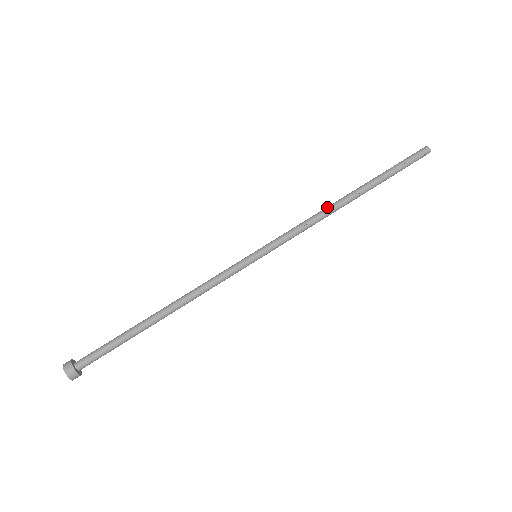
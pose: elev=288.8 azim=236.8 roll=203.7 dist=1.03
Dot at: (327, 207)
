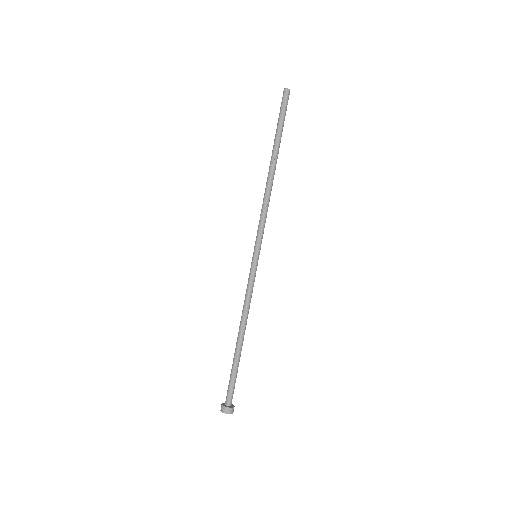
Dot at: (265, 188)
